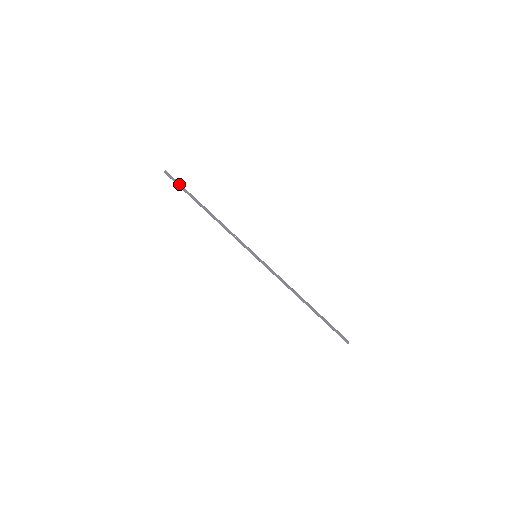
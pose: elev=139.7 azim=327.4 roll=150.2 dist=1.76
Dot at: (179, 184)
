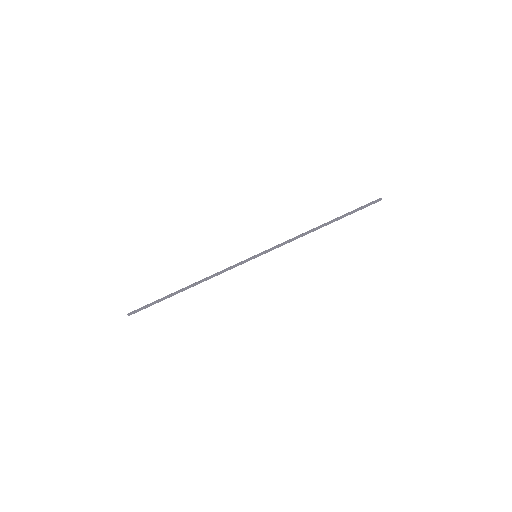
Dot at: (148, 305)
